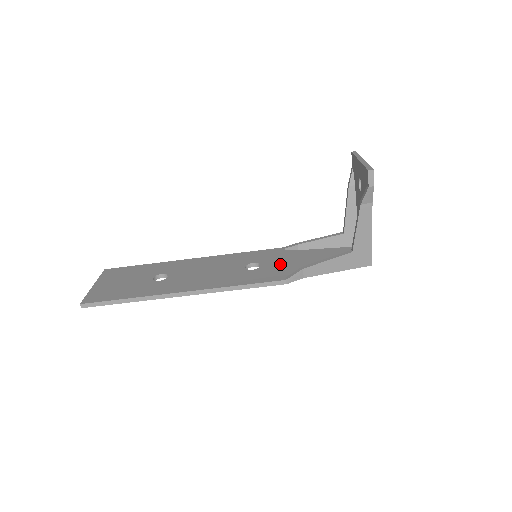
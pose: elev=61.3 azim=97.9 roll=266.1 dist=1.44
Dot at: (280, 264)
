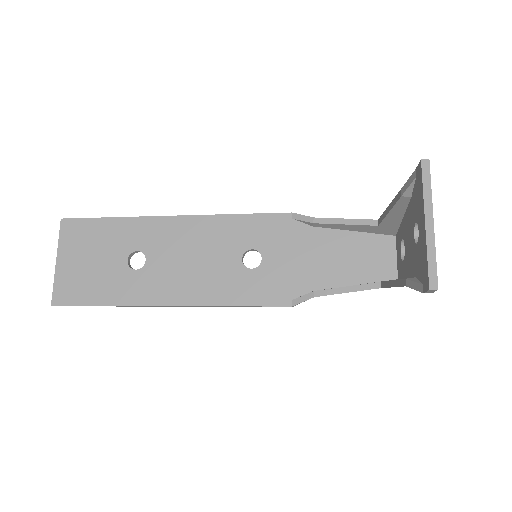
Dot at: (287, 263)
